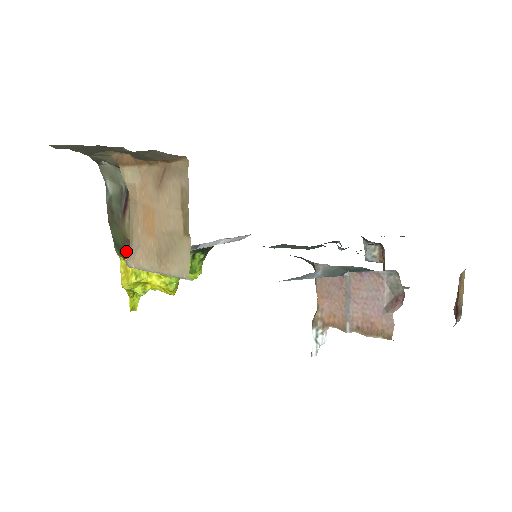
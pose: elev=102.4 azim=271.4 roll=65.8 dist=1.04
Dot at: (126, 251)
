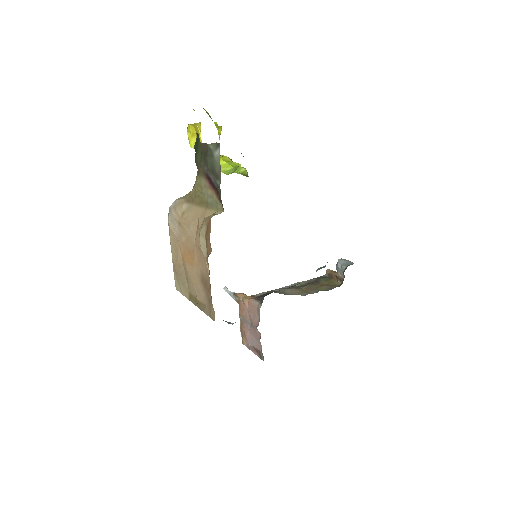
Dot at: (195, 160)
